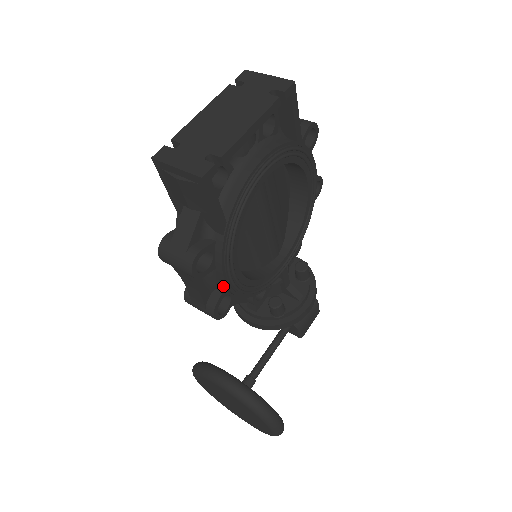
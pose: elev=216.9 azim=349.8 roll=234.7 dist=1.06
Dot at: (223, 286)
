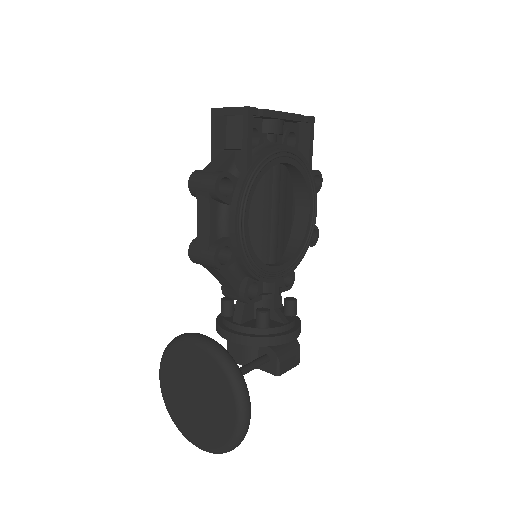
Dot at: (230, 231)
